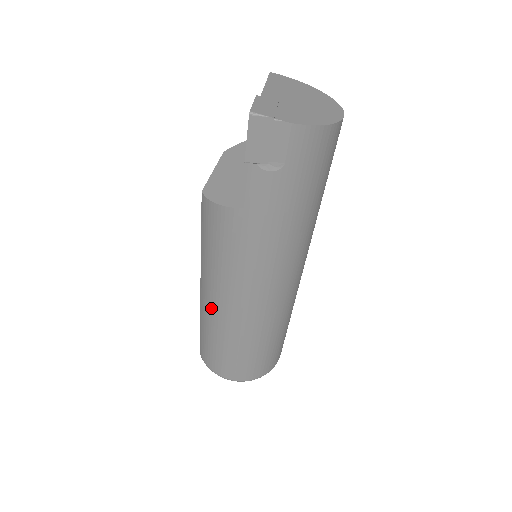
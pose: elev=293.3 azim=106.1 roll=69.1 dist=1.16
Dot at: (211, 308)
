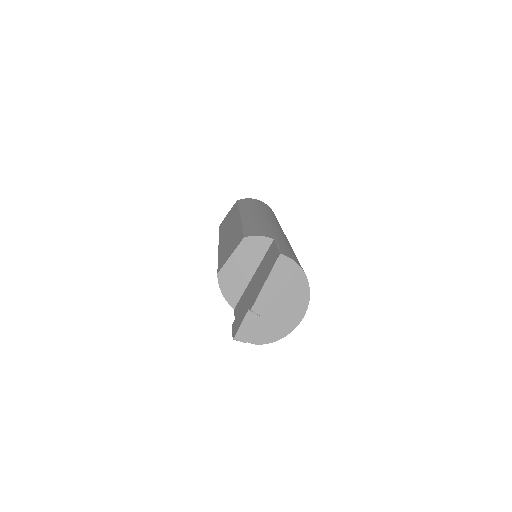
Dot at: occluded
